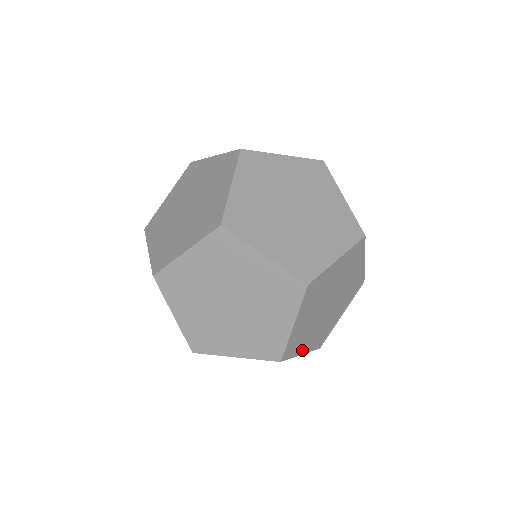
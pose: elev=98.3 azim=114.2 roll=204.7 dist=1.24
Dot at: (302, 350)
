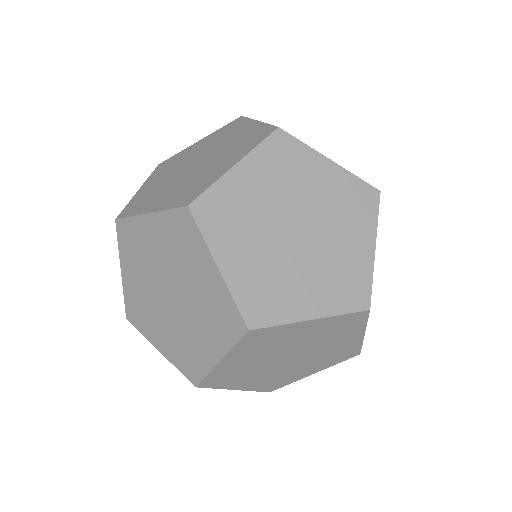
Dot at: (237, 386)
